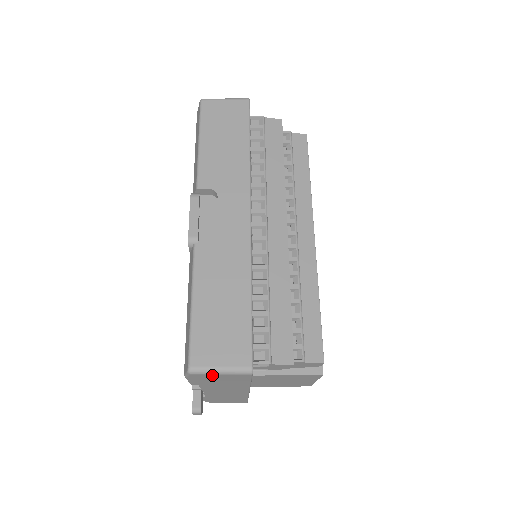
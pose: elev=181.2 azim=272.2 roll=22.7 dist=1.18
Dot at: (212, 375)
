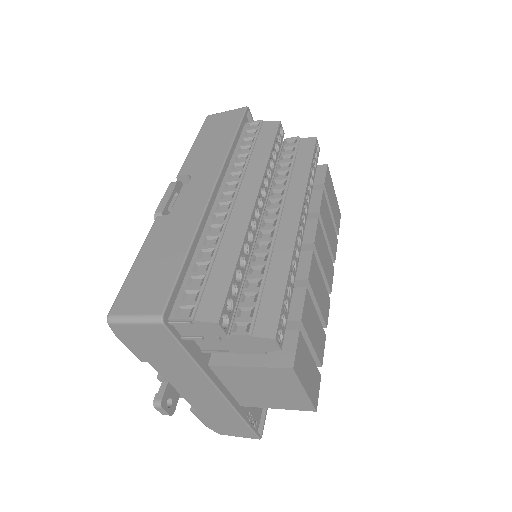
Dot at: (130, 327)
